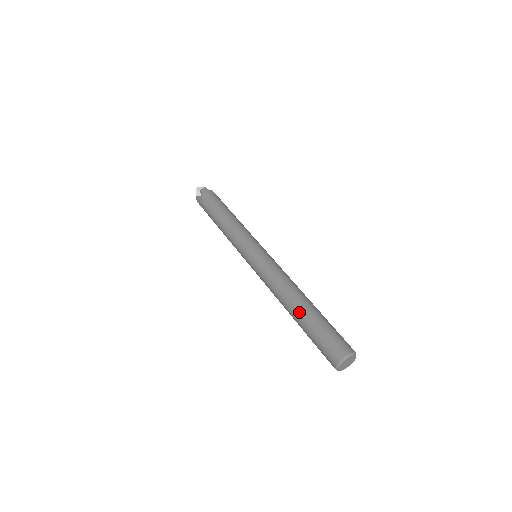
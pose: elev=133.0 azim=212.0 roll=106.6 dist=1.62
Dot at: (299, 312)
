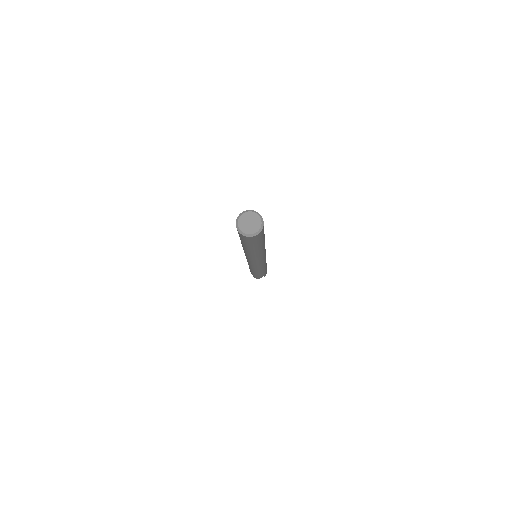
Dot at: occluded
